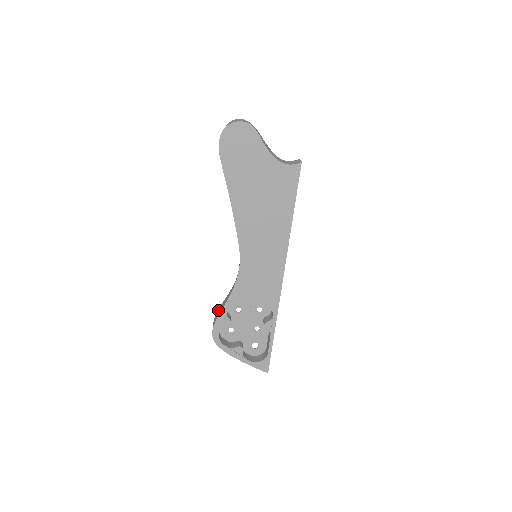
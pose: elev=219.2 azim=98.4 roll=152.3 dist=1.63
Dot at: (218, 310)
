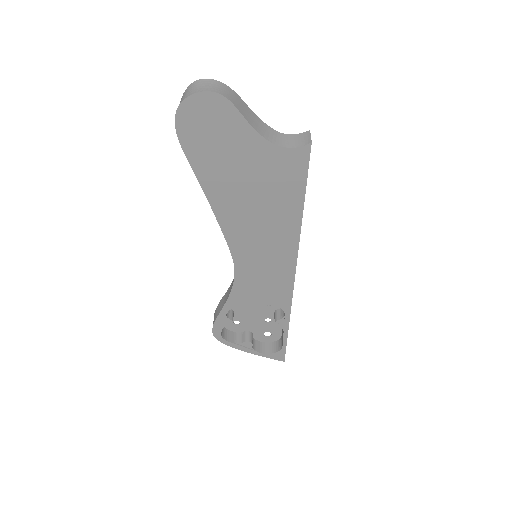
Dot at: (217, 307)
